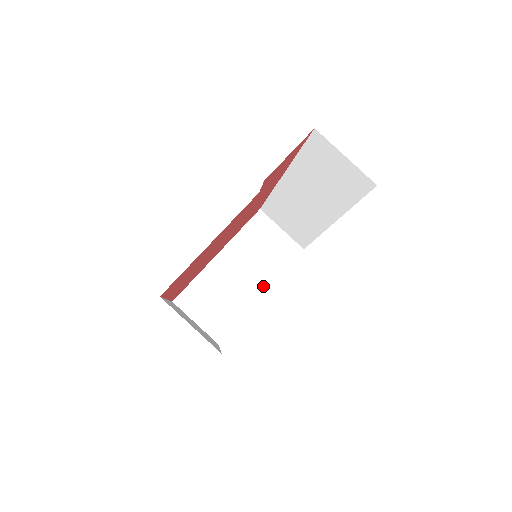
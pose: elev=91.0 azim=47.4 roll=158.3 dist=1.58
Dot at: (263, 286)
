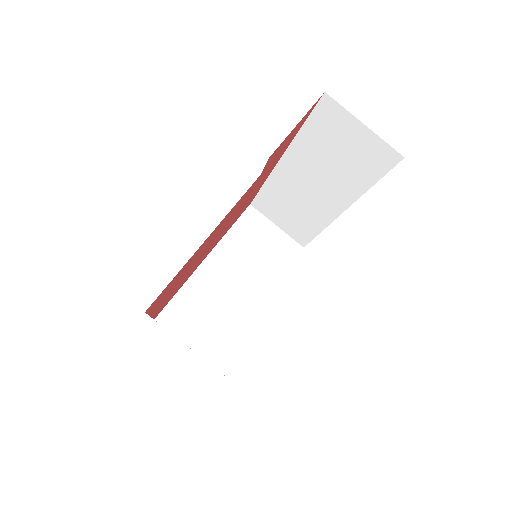
Dot at: (260, 293)
